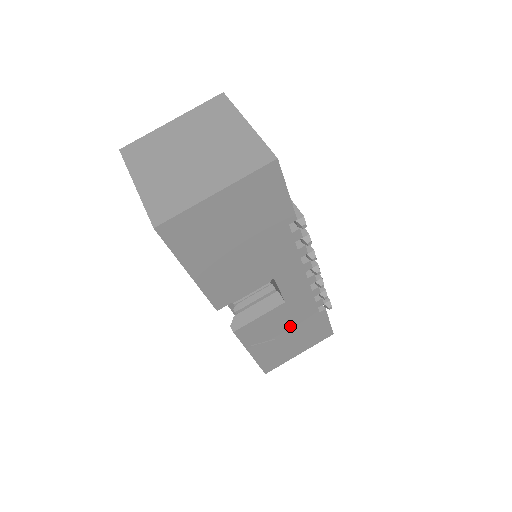
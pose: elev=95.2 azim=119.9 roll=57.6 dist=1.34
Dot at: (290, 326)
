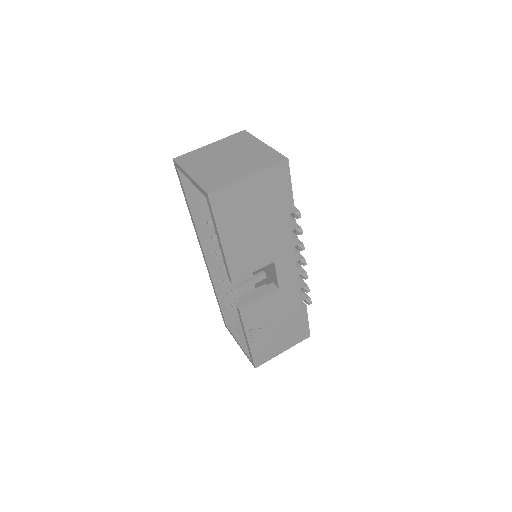
Dot at: (280, 317)
